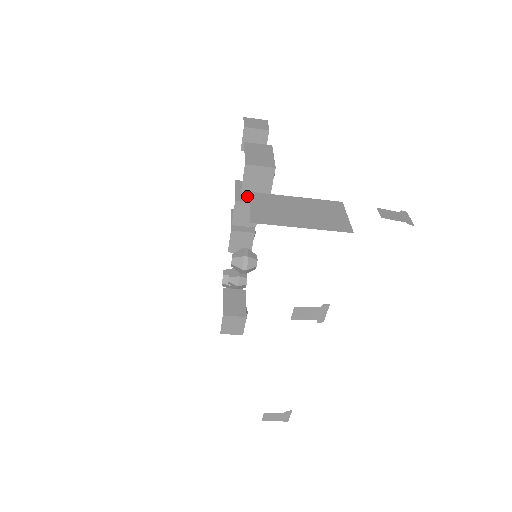
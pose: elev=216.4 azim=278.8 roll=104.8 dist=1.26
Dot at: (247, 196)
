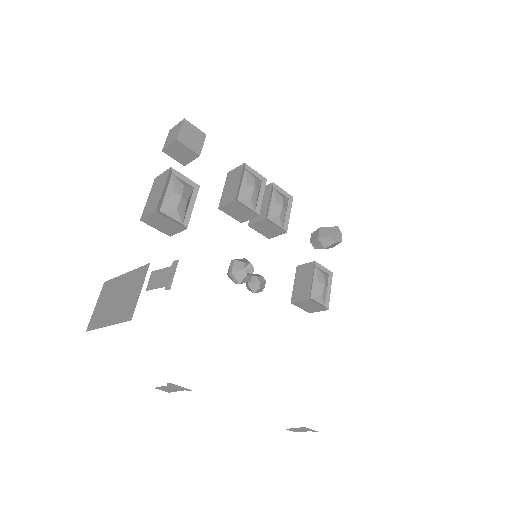
Dot at: (229, 194)
